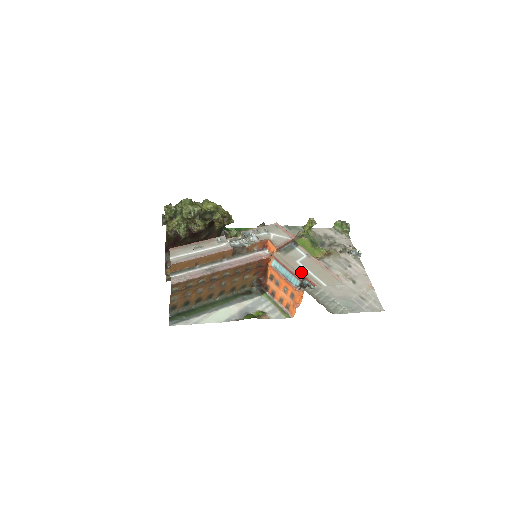
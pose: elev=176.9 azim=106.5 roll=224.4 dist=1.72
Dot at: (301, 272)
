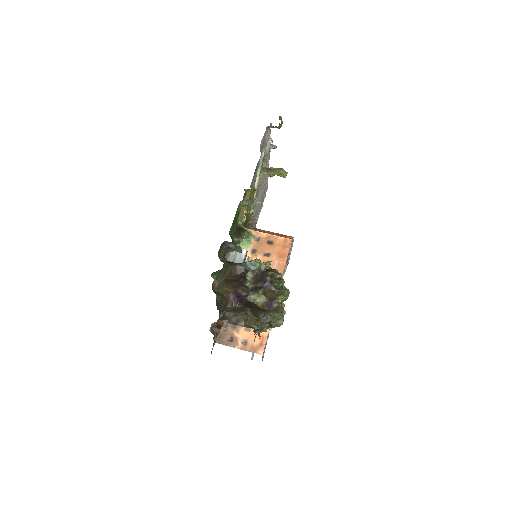
Dot at: occluded
